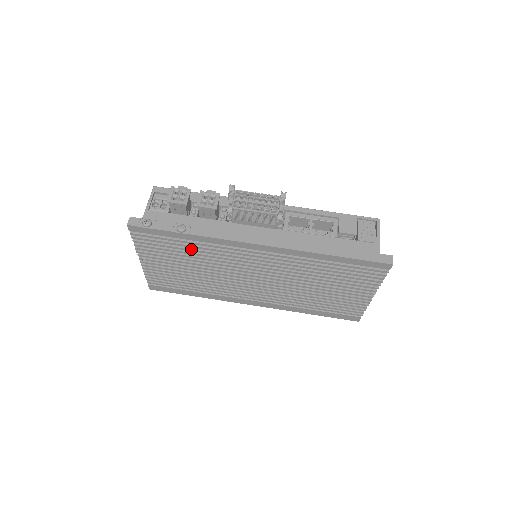
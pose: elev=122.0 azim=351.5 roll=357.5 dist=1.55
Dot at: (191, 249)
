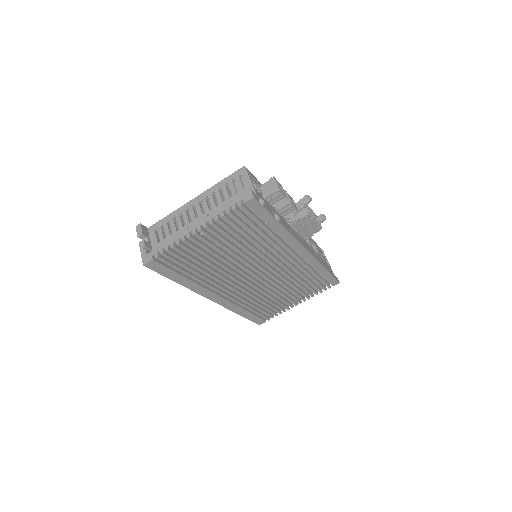
Dot at: (259, 237)
